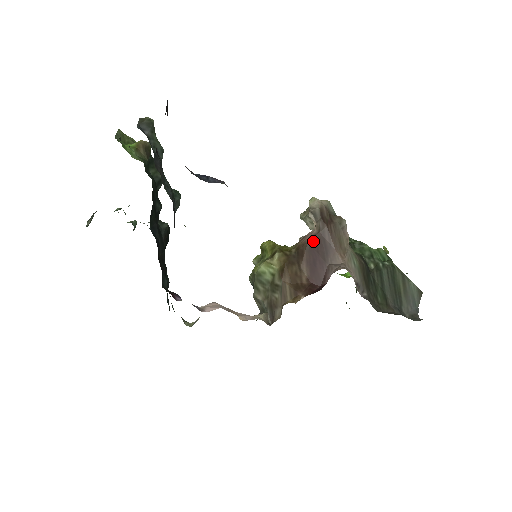
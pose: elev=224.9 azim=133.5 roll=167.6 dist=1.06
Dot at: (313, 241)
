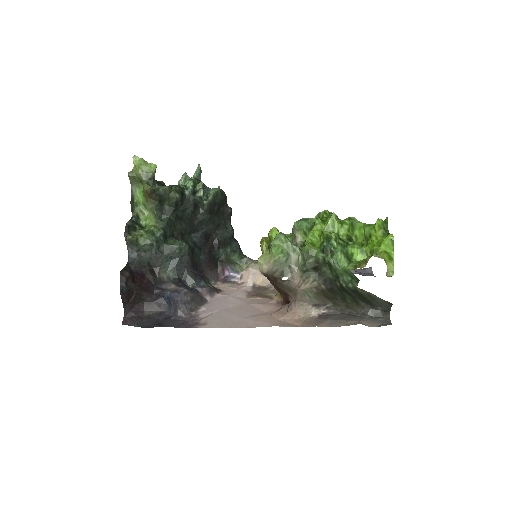
Dot at: occluded
